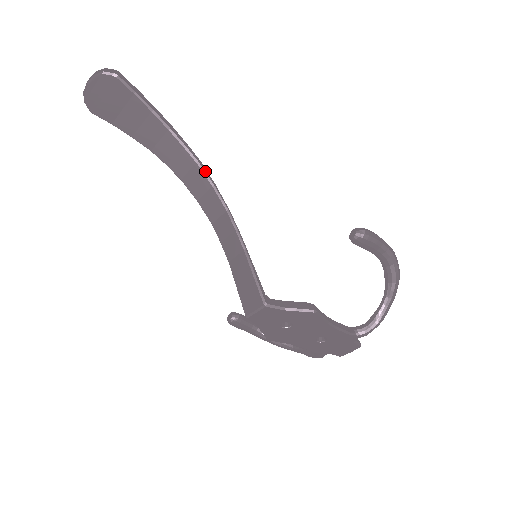
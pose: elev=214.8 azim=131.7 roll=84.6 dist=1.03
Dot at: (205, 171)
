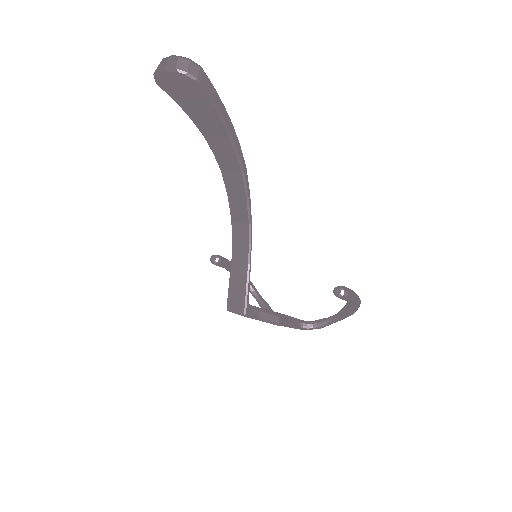
Dot at: (246, 181)
